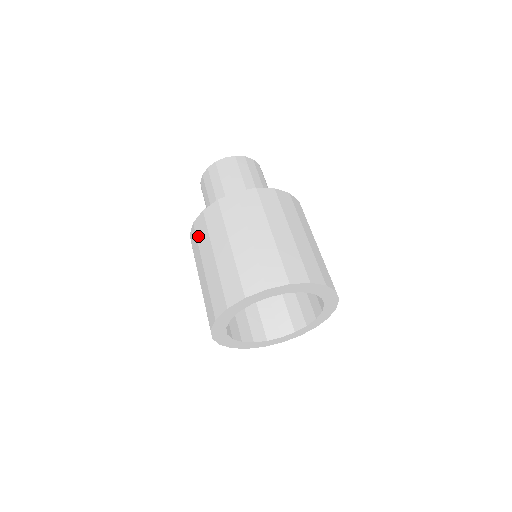
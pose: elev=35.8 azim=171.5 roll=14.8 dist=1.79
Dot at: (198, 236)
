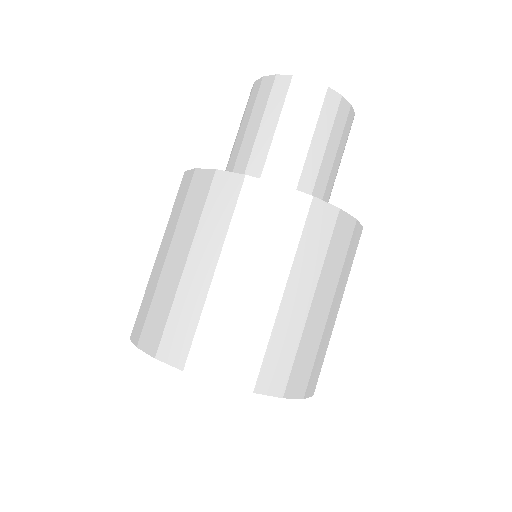
Dot at: occluded
